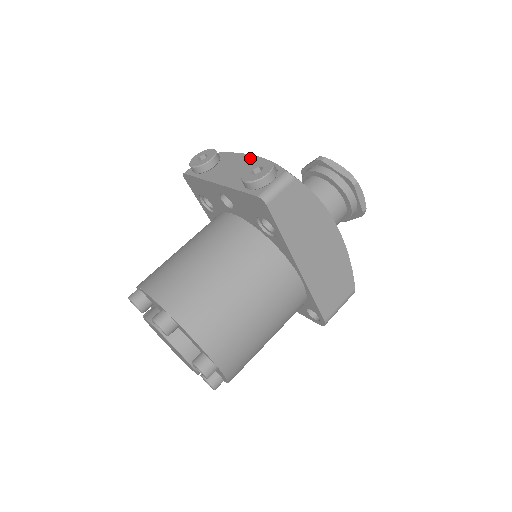
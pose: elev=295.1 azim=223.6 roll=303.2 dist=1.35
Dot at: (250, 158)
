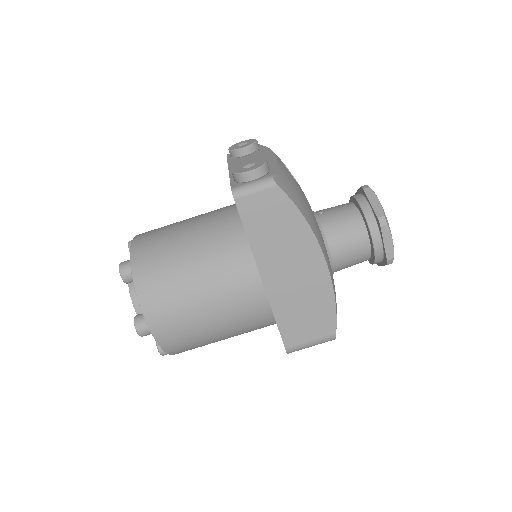
Dot at: (270, 156)
